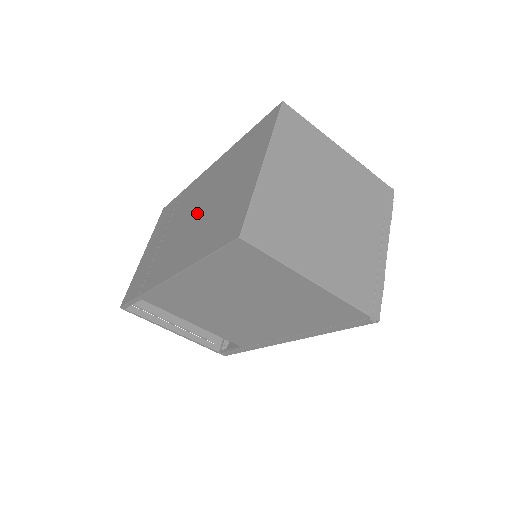
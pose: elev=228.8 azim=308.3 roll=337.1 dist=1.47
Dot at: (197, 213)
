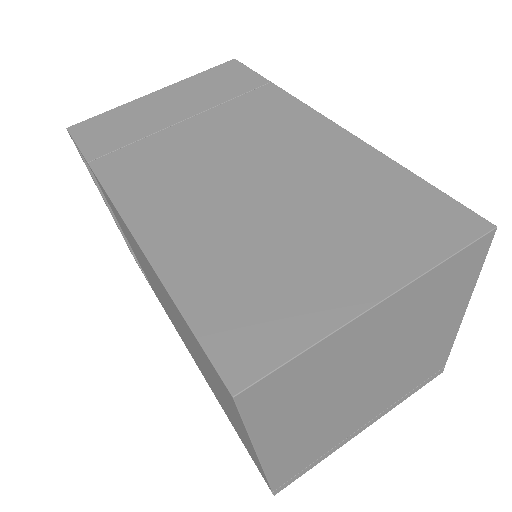
Dot at: (247, 180)
